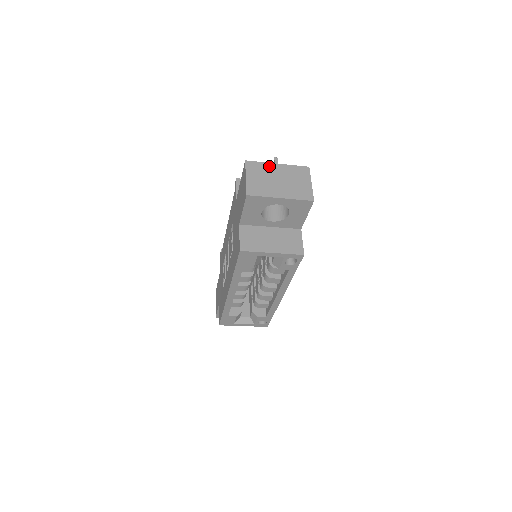
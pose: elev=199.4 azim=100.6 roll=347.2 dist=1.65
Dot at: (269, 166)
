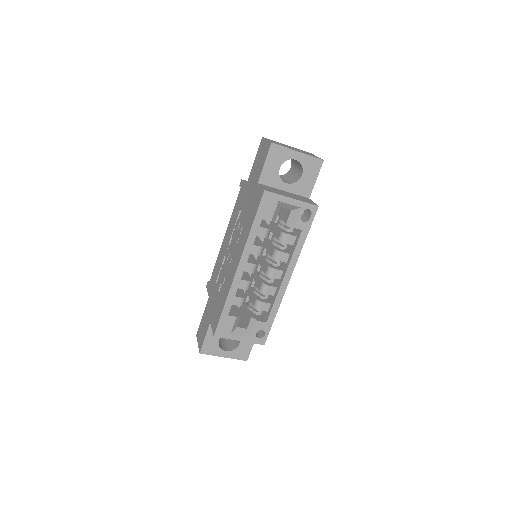
Dot at: (281, 143)
